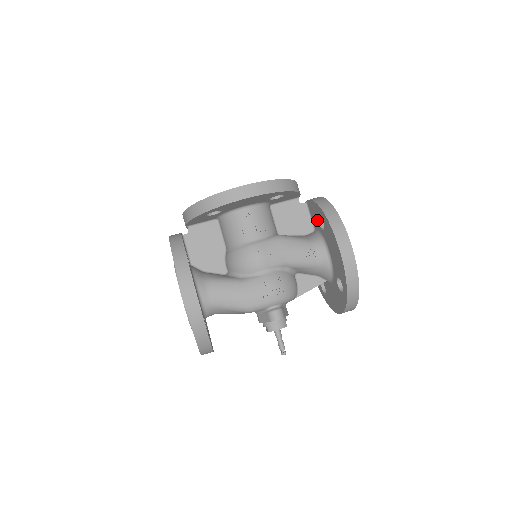
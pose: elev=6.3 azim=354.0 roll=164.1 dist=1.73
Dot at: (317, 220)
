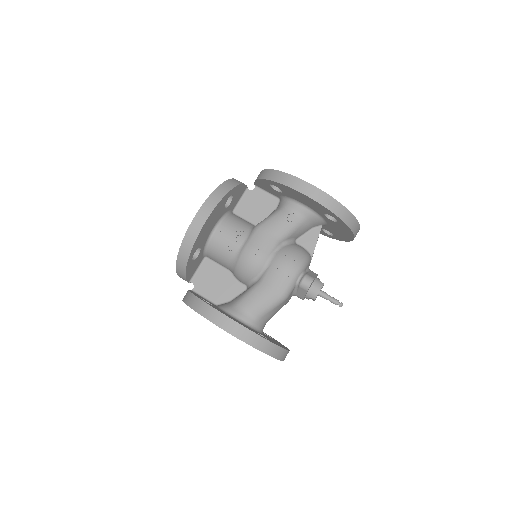
Dot at: (273, 190)
